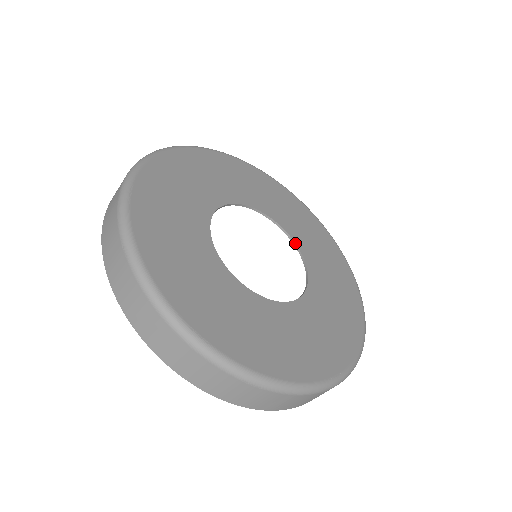
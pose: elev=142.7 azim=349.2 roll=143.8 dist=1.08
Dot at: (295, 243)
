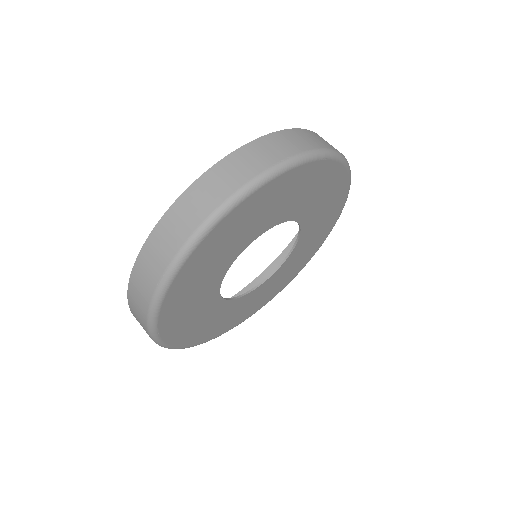
Dot at: (294, 248)
